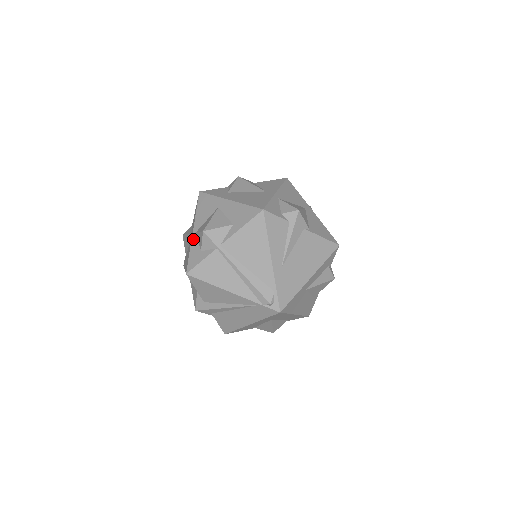
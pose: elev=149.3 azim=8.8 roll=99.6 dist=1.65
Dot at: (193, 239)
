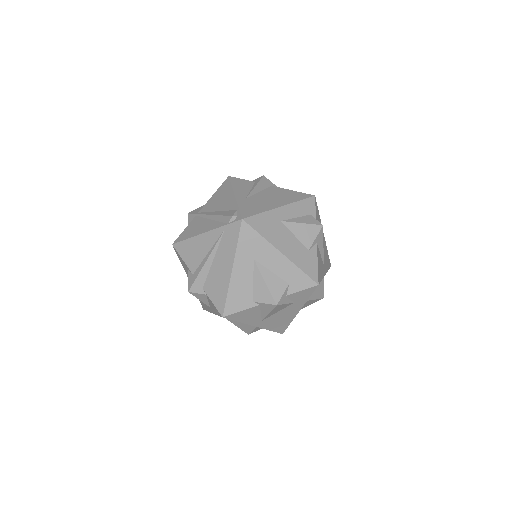
Dot at: occluded
